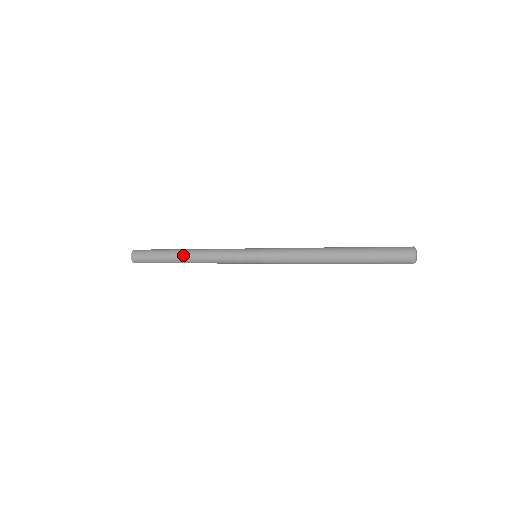
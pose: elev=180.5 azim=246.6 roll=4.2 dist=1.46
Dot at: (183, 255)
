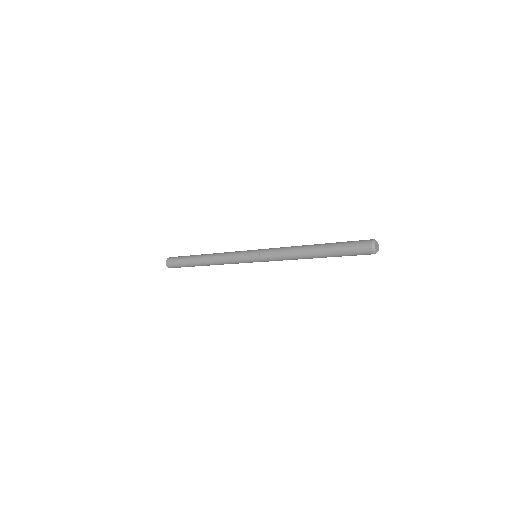
Dot at: (203, 257)
